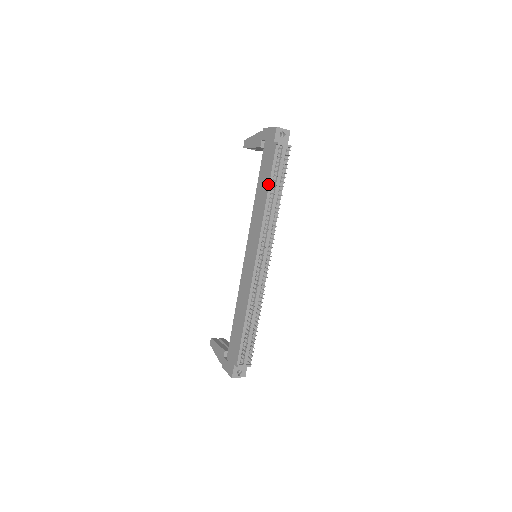
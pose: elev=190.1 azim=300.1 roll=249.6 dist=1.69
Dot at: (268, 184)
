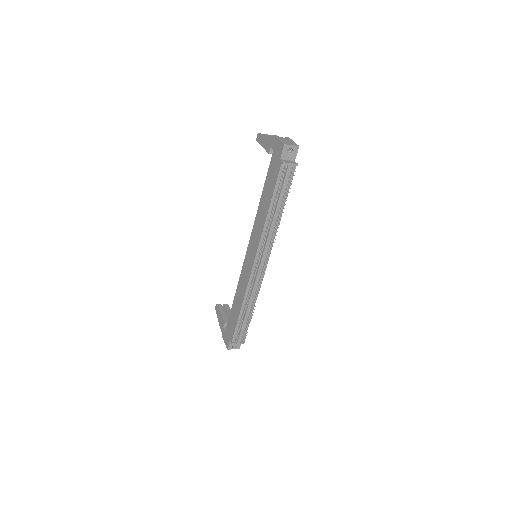
Dot at: (270, 200)
